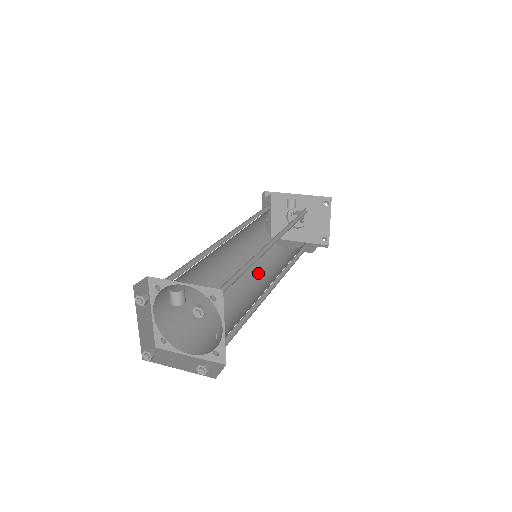
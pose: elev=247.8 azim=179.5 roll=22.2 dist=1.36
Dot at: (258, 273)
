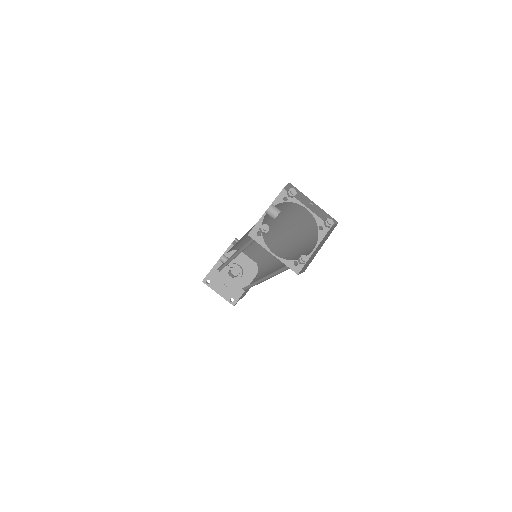
Dot at: occluded
